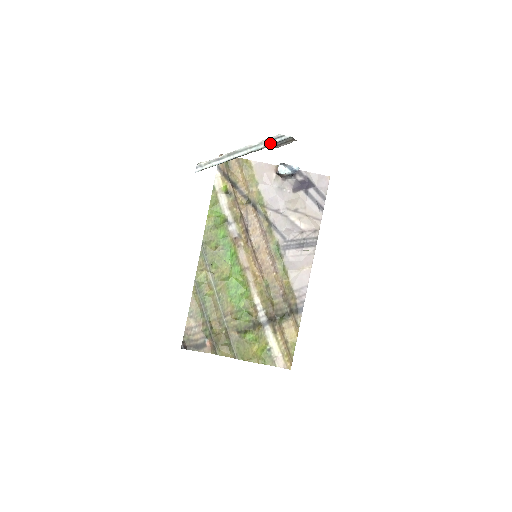
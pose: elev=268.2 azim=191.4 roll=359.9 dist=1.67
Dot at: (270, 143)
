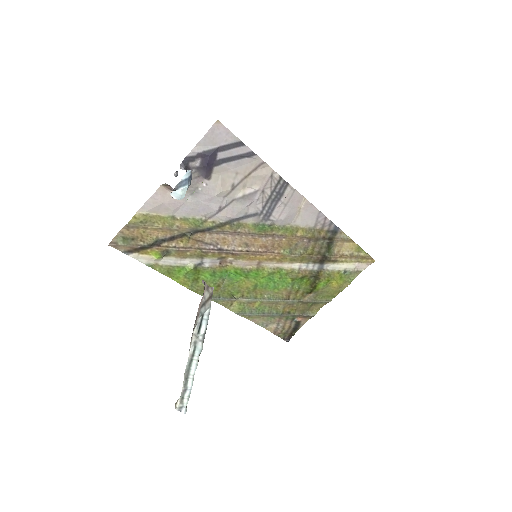
Dot at: (202, 334)
